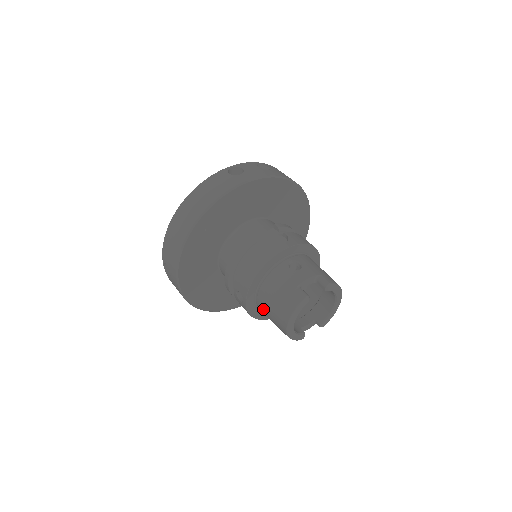
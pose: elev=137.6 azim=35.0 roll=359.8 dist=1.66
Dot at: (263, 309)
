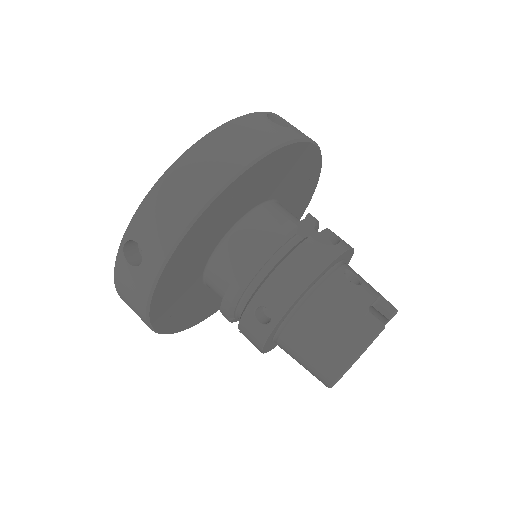
Dot at: (296, 338)
